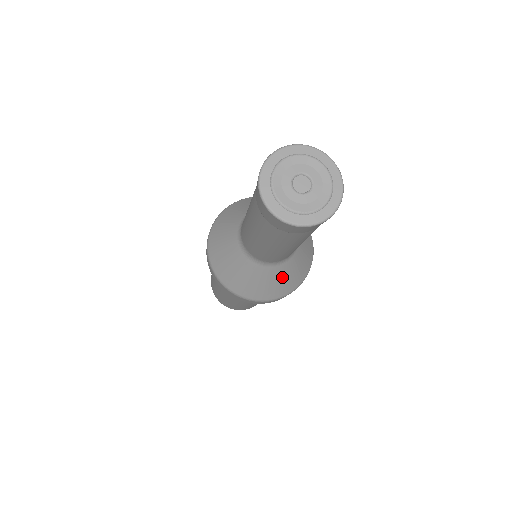
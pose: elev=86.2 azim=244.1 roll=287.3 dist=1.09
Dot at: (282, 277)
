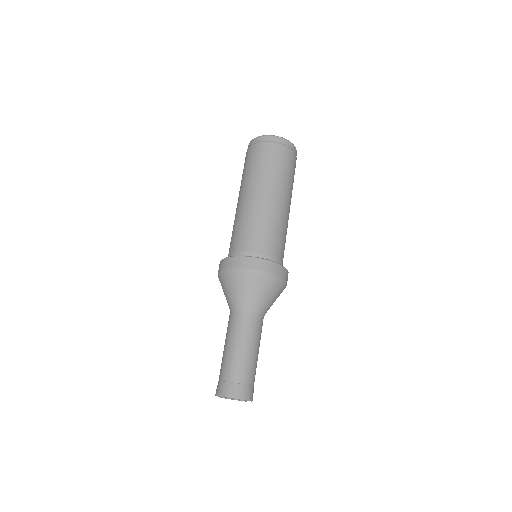
Dot at: occluded
